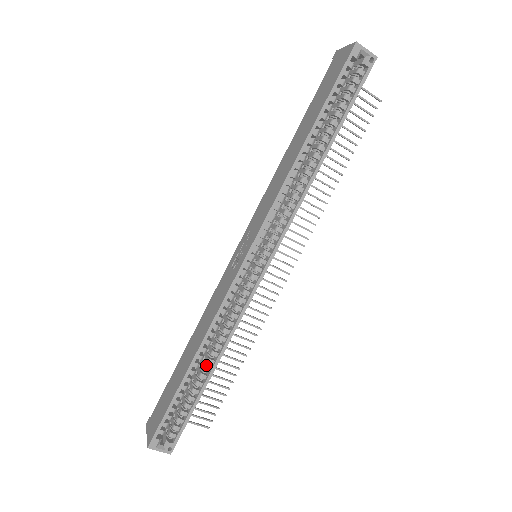
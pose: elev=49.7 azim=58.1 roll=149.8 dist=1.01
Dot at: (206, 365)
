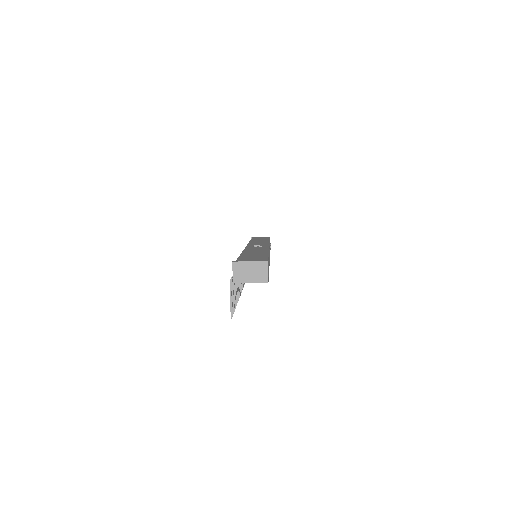
Dot at: occluded
